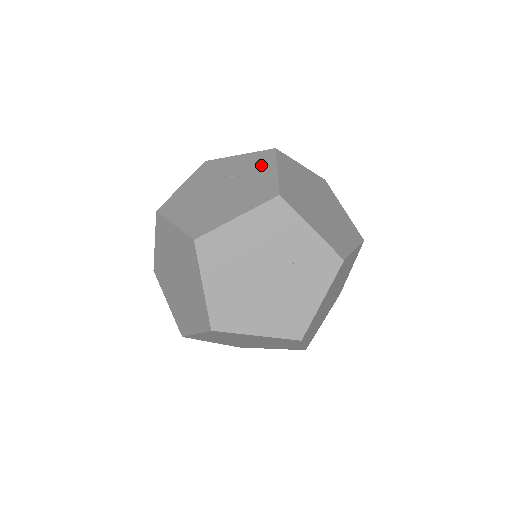
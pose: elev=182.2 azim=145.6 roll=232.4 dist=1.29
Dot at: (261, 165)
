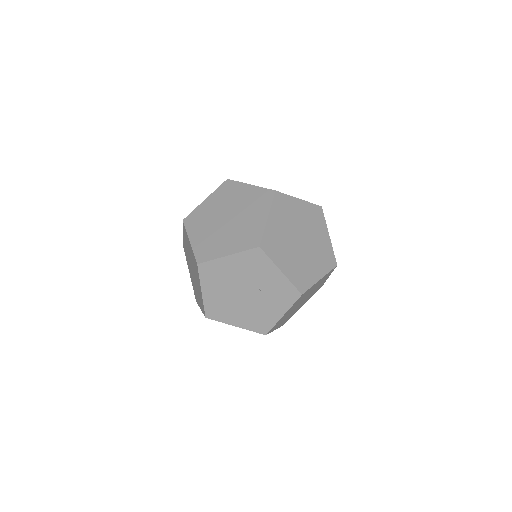
Dot at: (281, 301)
